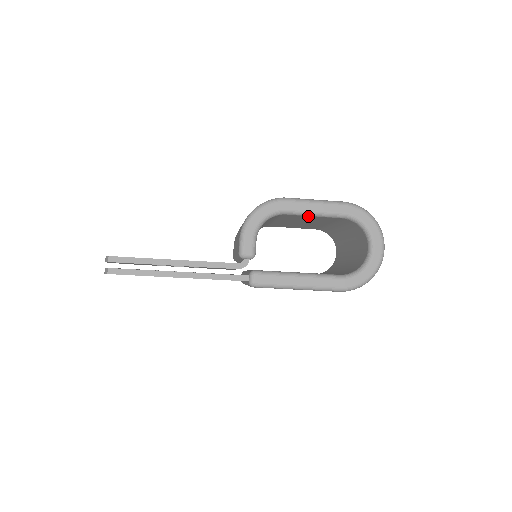
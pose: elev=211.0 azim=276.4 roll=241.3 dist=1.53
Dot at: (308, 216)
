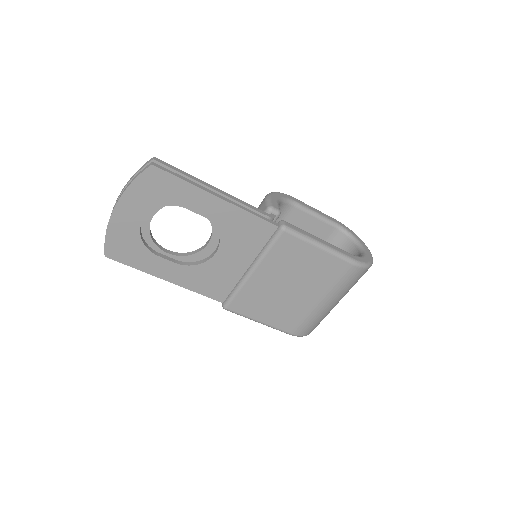
Dot at: (310, 217)
